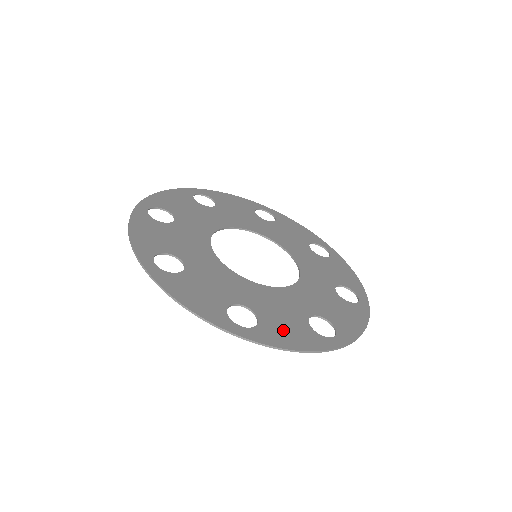
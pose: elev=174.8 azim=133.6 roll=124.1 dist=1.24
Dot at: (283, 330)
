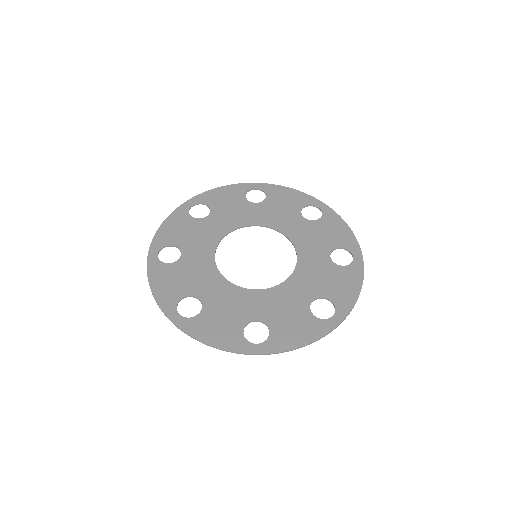
Dot at: (213, 326)
